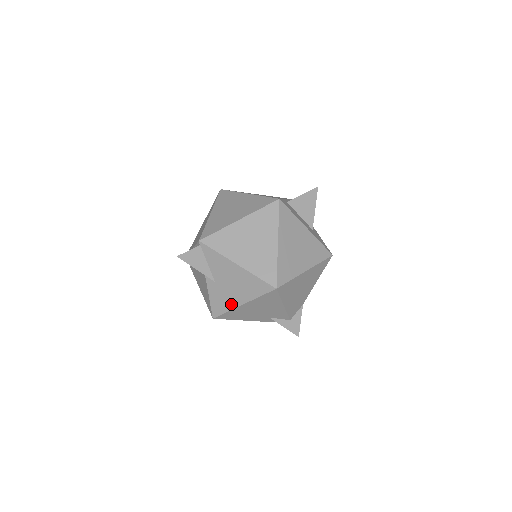
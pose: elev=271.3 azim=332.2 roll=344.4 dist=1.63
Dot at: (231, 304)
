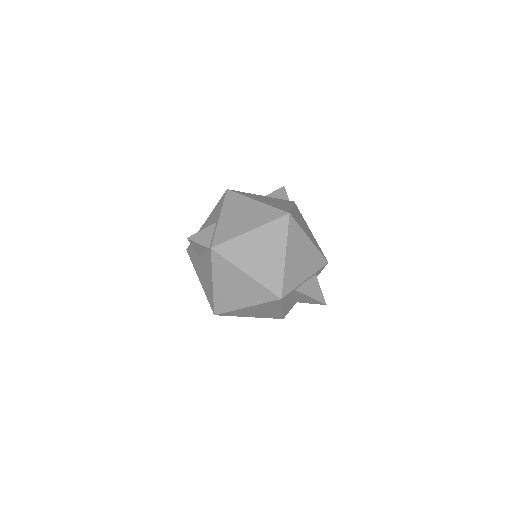
Dot at: (197, 270)
